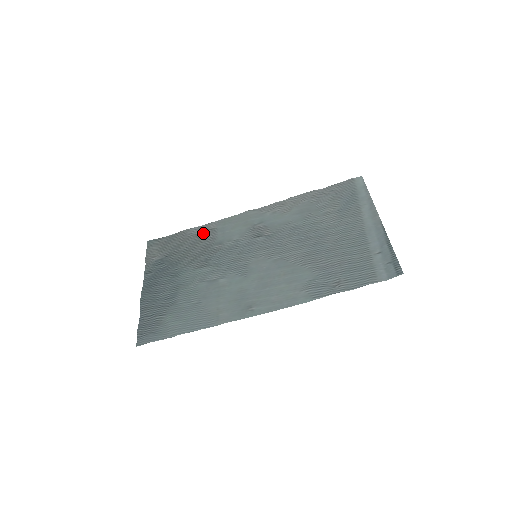
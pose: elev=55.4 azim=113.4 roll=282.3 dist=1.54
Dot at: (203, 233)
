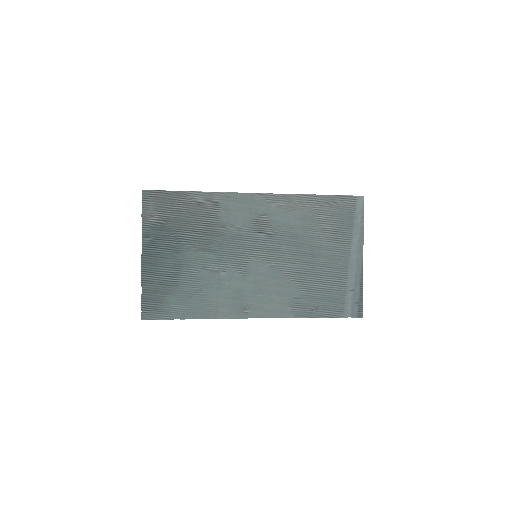
Dot at: (205, 204)
